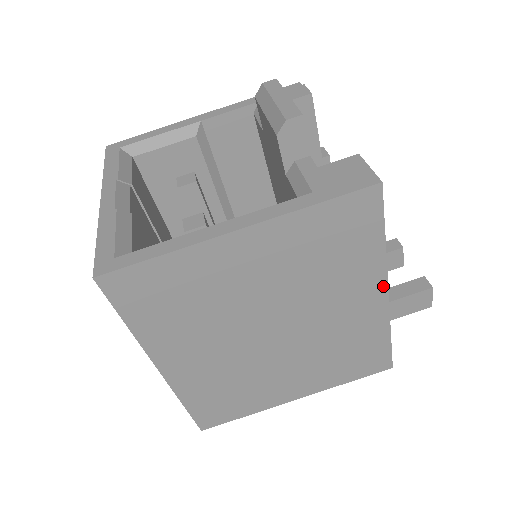
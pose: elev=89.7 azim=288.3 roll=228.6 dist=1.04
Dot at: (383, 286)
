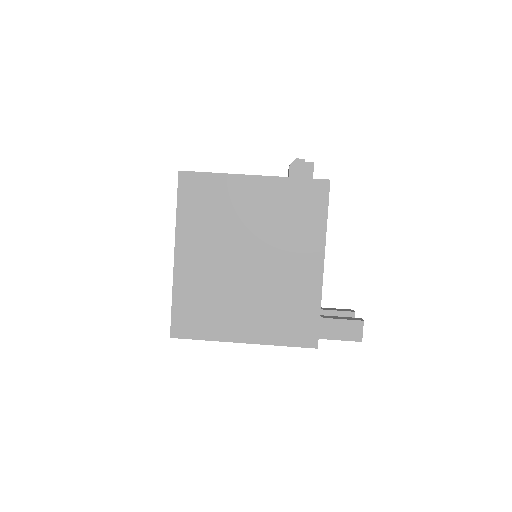
Dot at: (321, 256)
